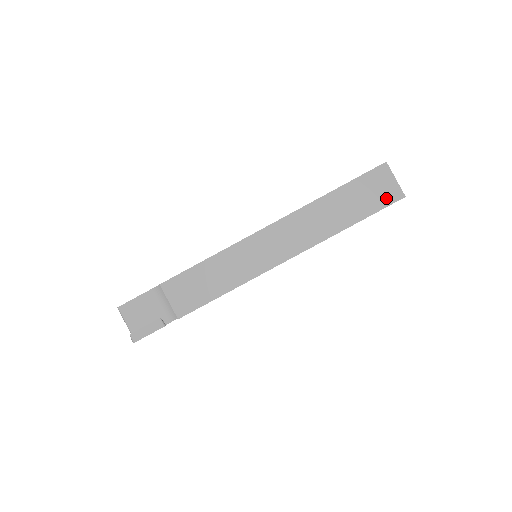
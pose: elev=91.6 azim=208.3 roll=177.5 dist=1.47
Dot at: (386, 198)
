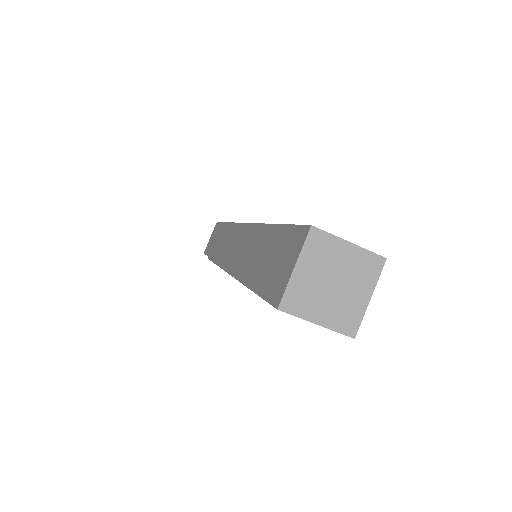
Dot at: occluded
